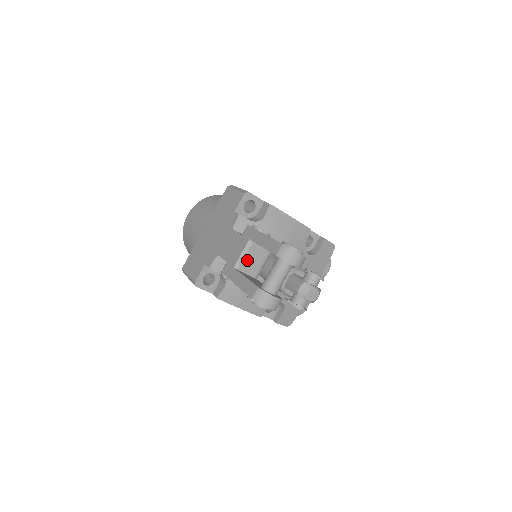
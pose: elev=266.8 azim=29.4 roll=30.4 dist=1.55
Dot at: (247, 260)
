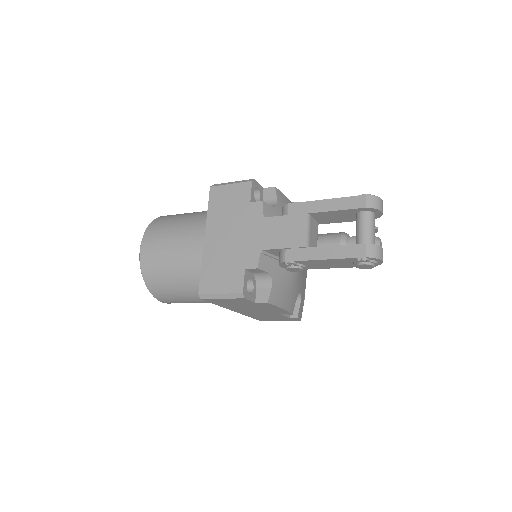
Dot at: (311, 236)
